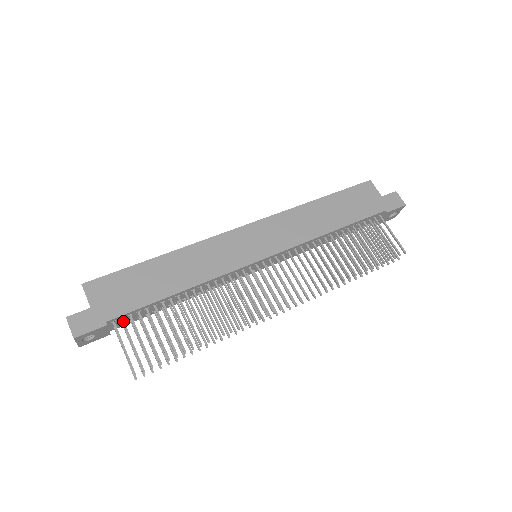
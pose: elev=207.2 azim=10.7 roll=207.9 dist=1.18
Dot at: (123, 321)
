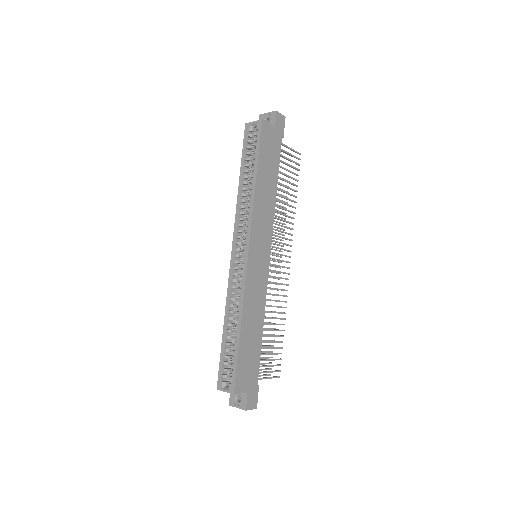
Dot at: (257, 373)
